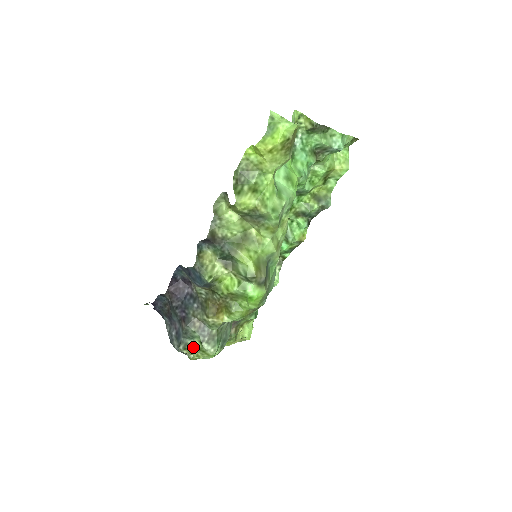
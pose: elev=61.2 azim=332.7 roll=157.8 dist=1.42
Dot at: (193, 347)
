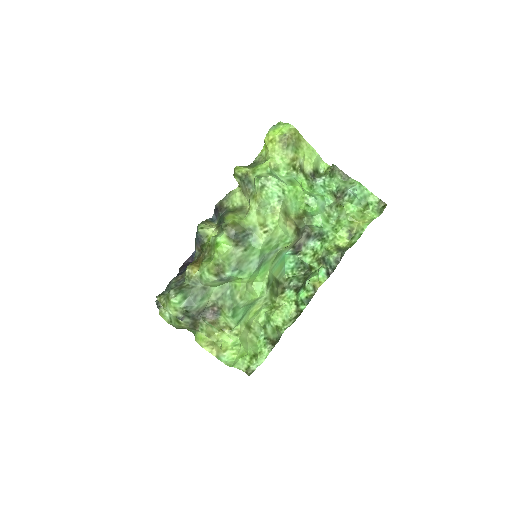
Dot at: (165, 296)
